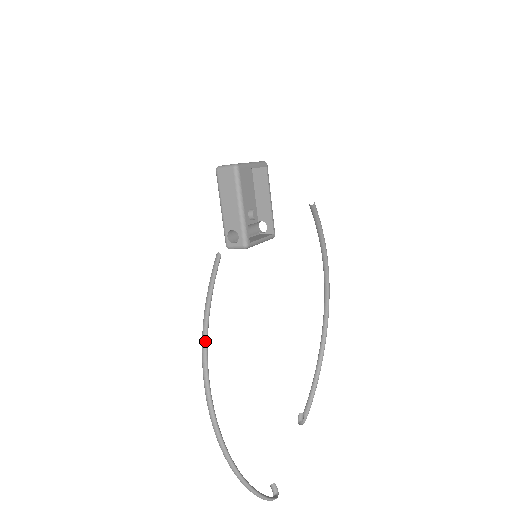
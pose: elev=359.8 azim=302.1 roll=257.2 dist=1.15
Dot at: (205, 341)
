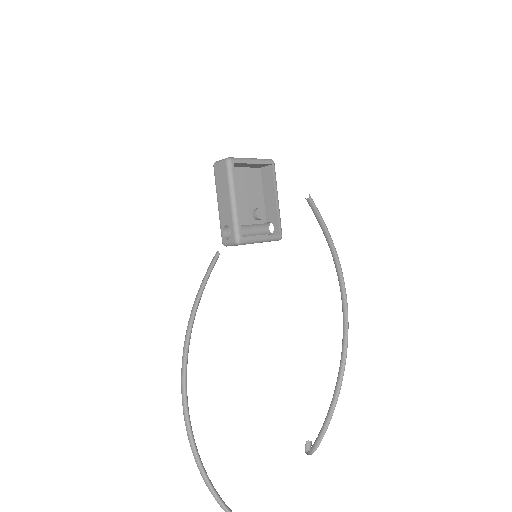
Dot at: (187, 337)
